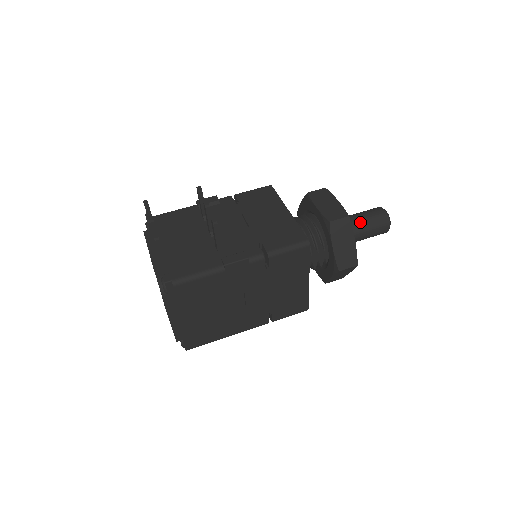
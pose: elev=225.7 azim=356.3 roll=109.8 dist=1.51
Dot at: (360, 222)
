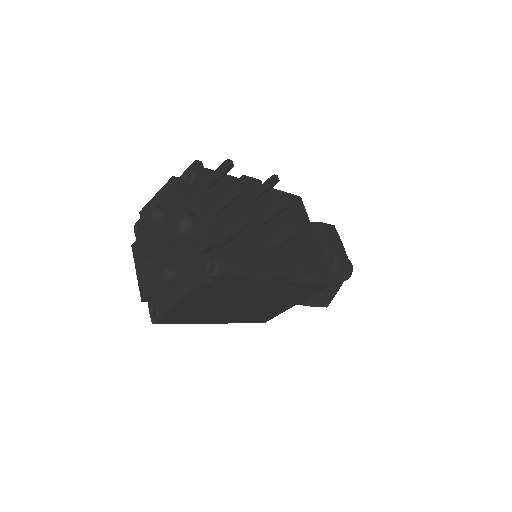
Dot at: occluded
